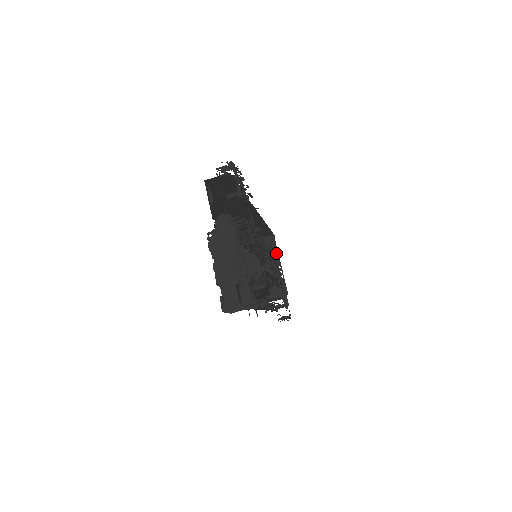
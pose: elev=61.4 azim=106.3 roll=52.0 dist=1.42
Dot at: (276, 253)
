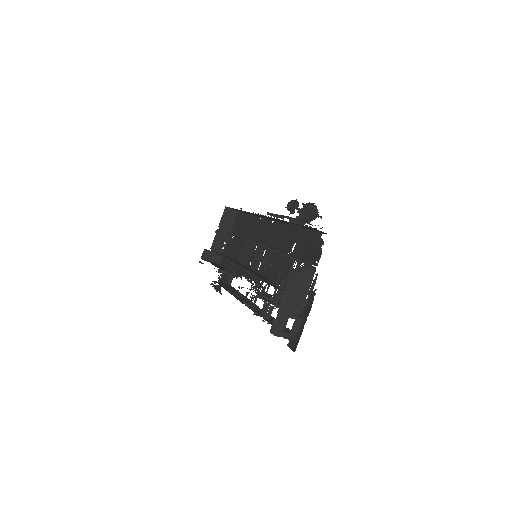
Dot at: (231, 227)
